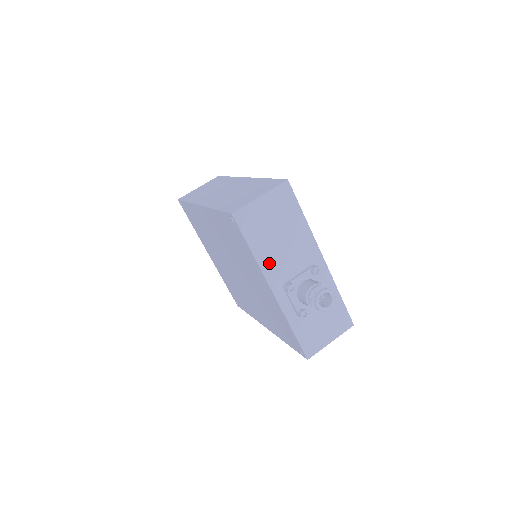
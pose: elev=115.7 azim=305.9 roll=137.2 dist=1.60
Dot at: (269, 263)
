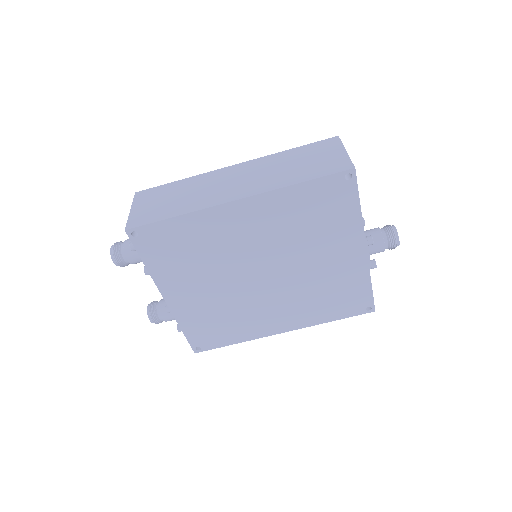
Dot at: occluded
